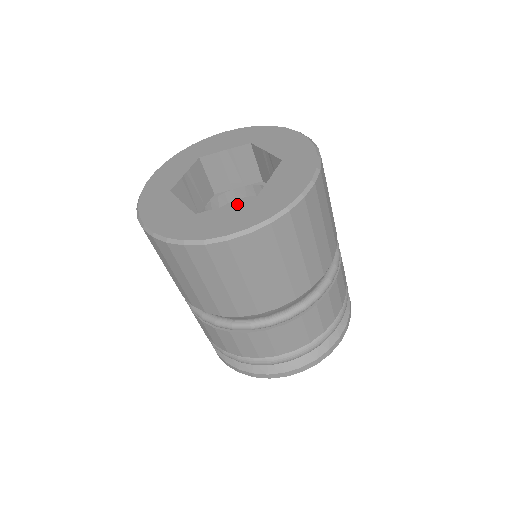
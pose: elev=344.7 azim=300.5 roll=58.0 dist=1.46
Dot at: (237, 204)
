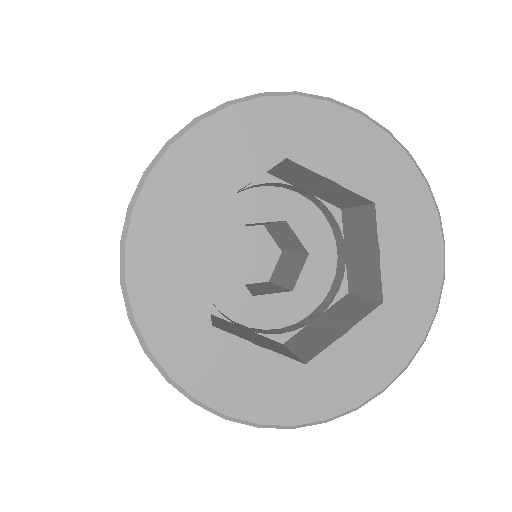
Dot at: (362, 325)
